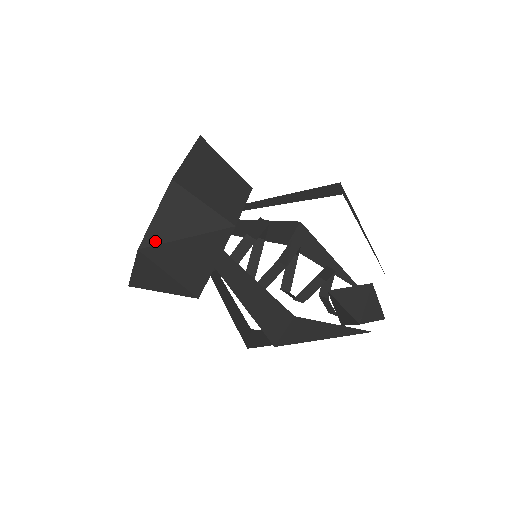
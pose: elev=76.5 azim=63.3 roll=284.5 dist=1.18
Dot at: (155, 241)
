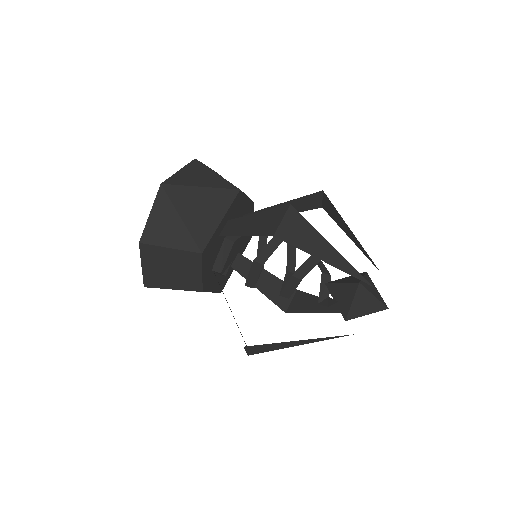
Dot at: (175, 183)
